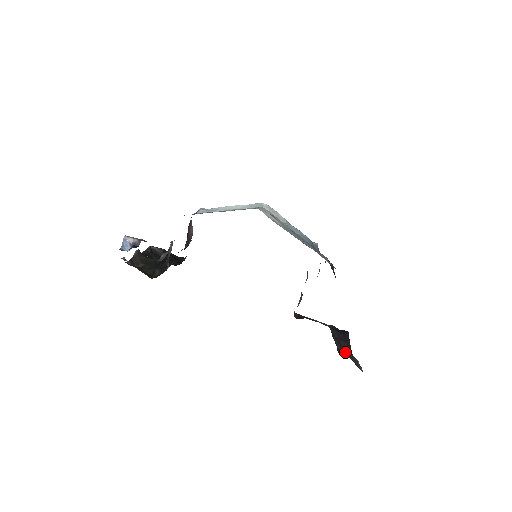
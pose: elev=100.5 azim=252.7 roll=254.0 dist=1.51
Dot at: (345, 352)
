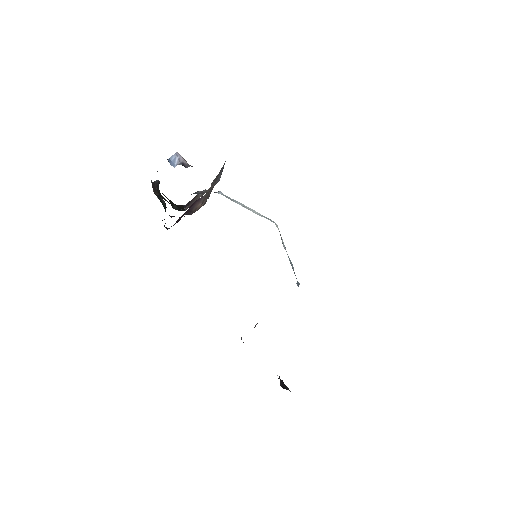
Dot at: (286, 389)
